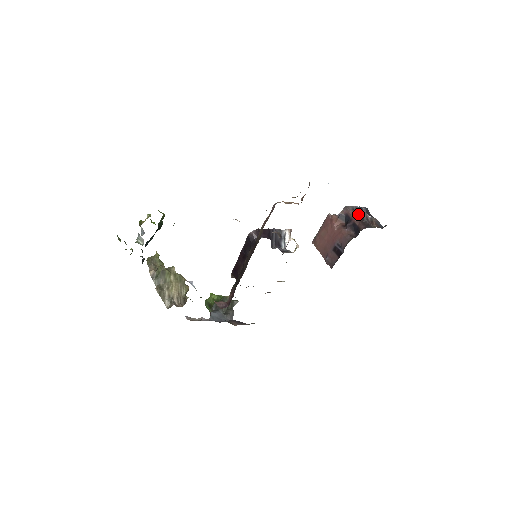
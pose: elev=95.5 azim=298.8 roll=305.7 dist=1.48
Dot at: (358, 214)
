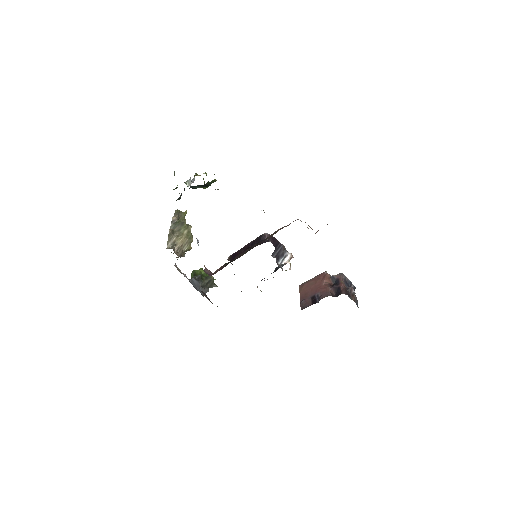
Dot at: (346, 285)
